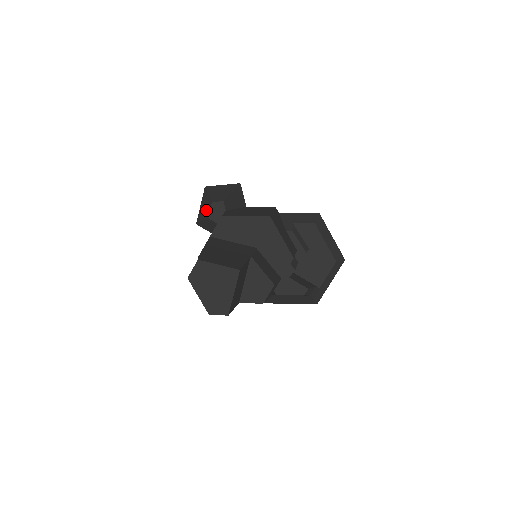
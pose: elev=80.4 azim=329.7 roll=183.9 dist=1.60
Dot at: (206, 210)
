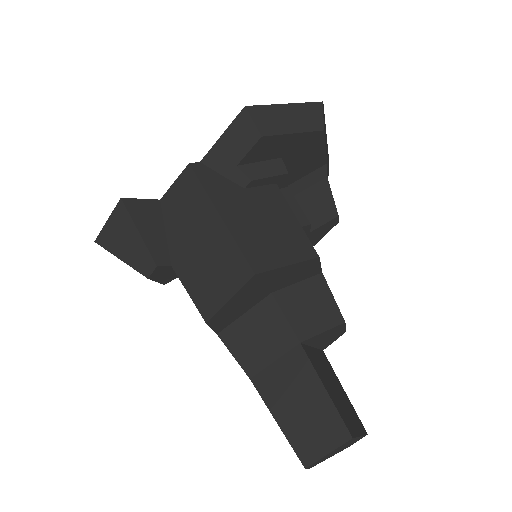
Dot at: occluded
